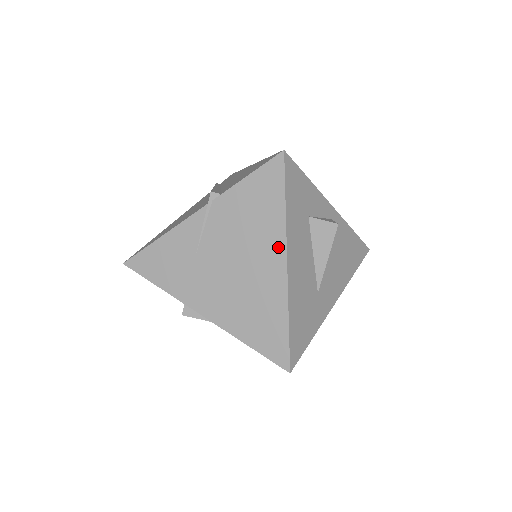
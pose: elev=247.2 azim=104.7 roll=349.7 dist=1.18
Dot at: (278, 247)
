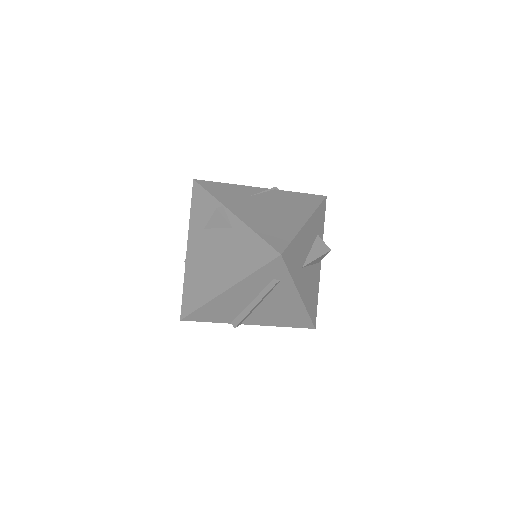
Dot at: (305, 215)
